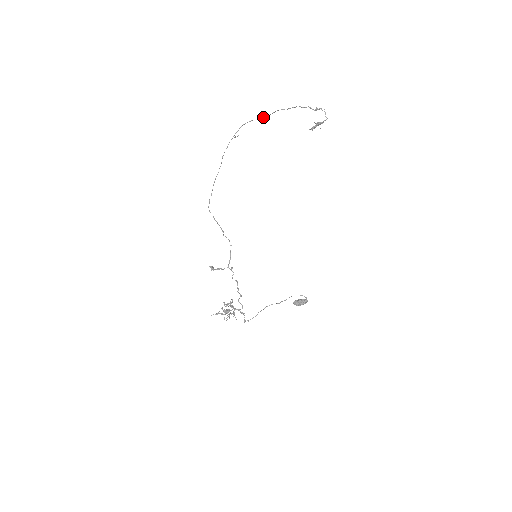
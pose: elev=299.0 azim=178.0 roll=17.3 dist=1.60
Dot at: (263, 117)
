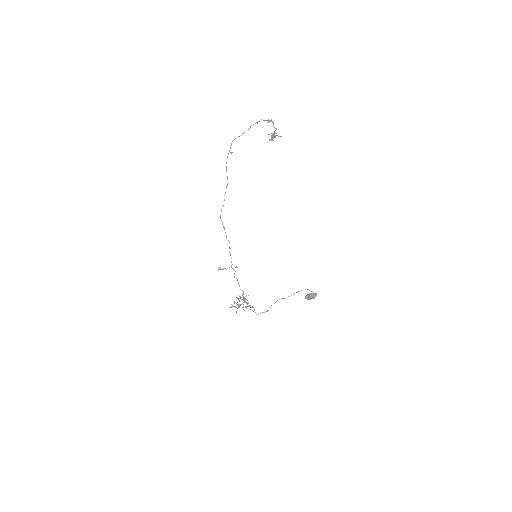
Dot at: occluded
